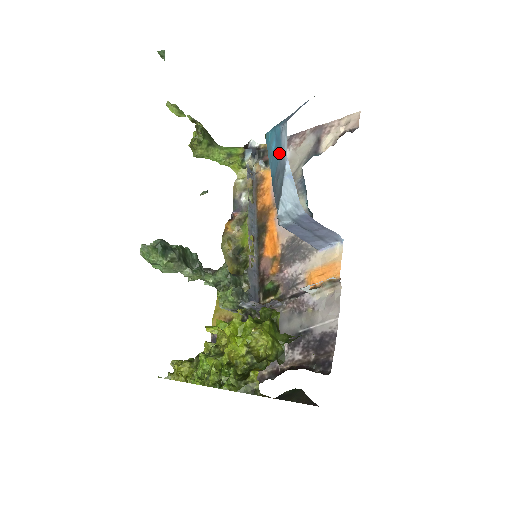
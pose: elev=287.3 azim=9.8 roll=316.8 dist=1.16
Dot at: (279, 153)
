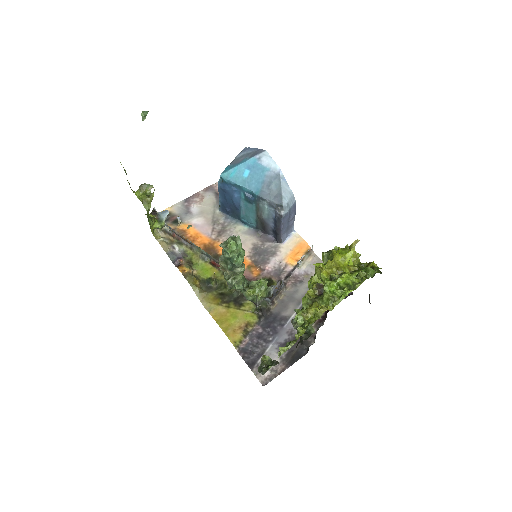
Dot at: (262, 172)
